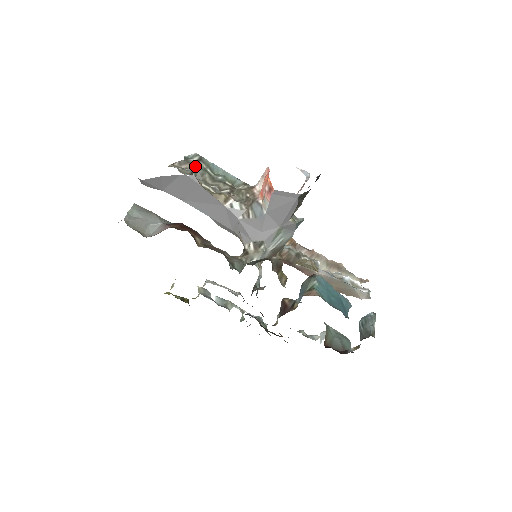
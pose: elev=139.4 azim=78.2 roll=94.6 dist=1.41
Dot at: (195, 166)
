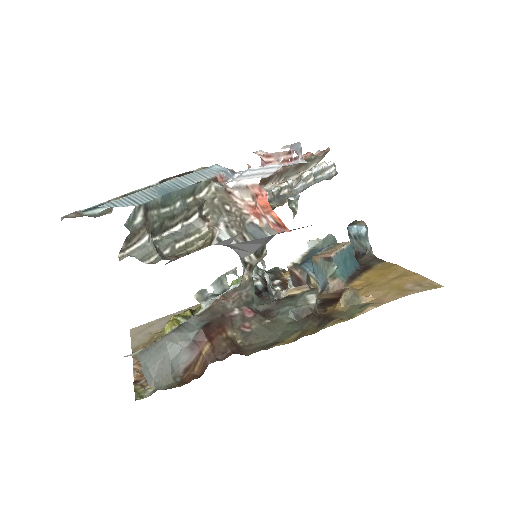
Dot at: (148, 227)
